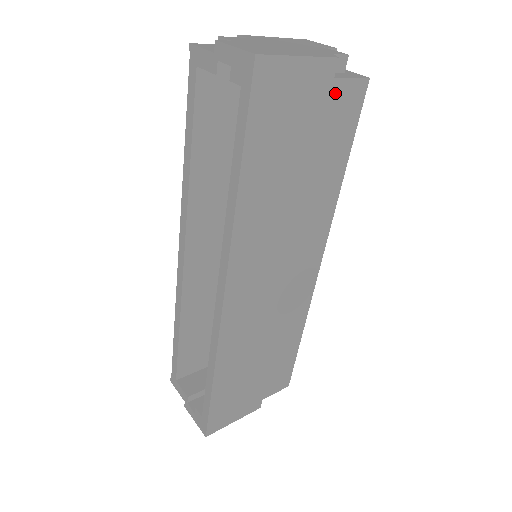
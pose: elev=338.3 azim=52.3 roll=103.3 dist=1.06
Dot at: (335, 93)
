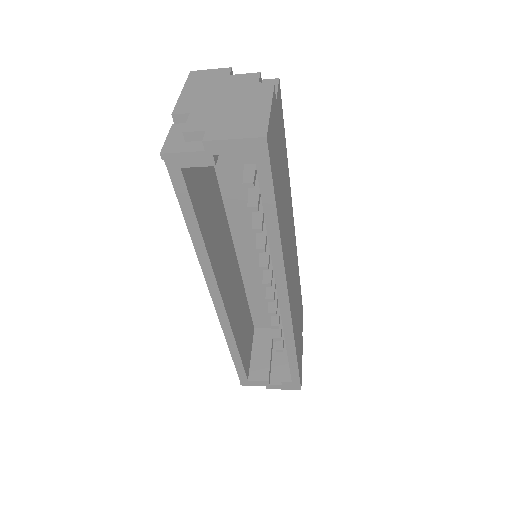
Dot at: (278, 110)
